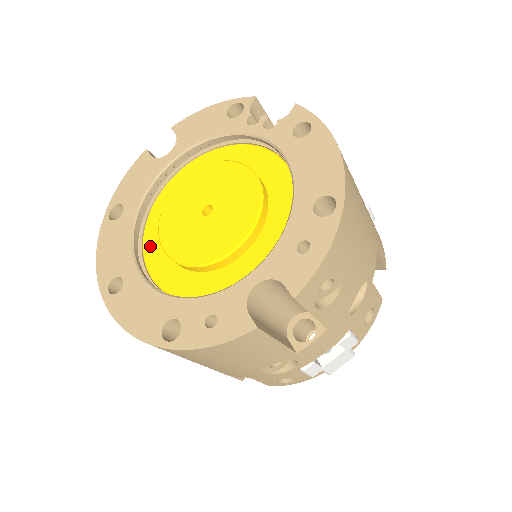
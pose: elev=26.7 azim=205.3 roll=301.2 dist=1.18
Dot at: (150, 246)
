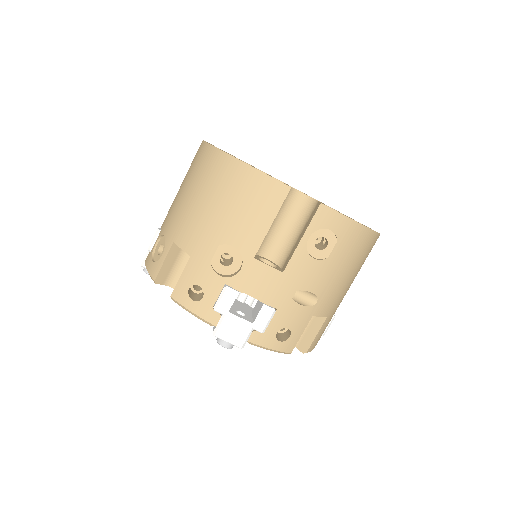
Dot at: occluded
